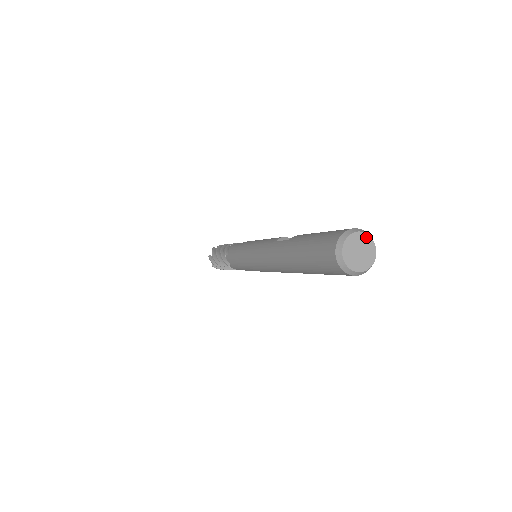
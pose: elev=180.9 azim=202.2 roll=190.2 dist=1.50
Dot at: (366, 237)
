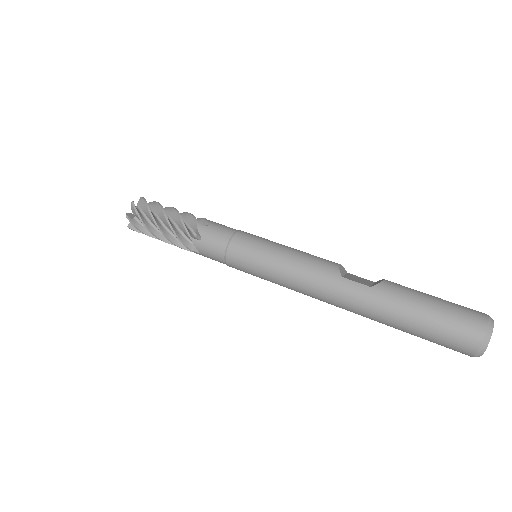
Dot at: occluded
